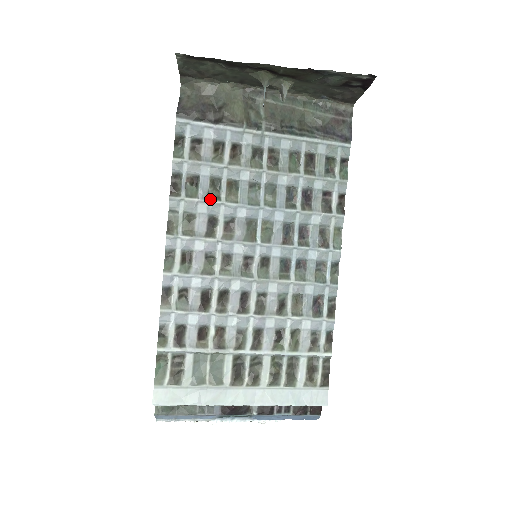
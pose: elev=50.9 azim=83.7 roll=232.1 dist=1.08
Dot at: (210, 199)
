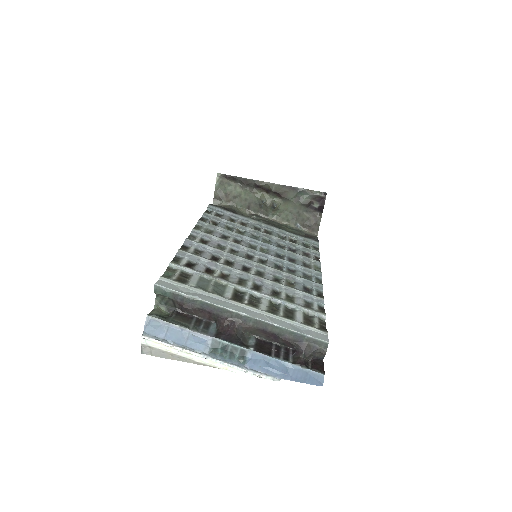
Dot at: (225, 229)
